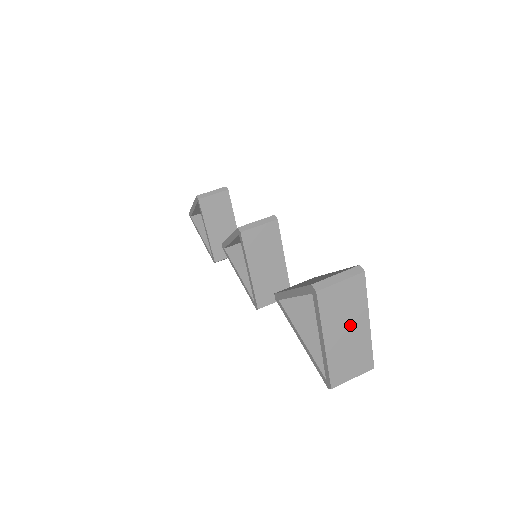
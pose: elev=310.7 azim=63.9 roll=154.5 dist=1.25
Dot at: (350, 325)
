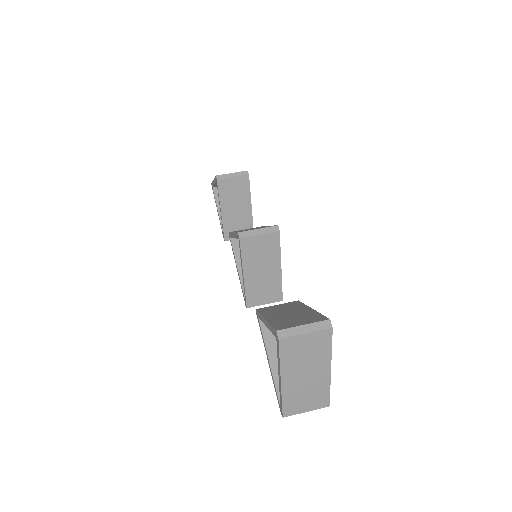
Dot at: (310, 370)
